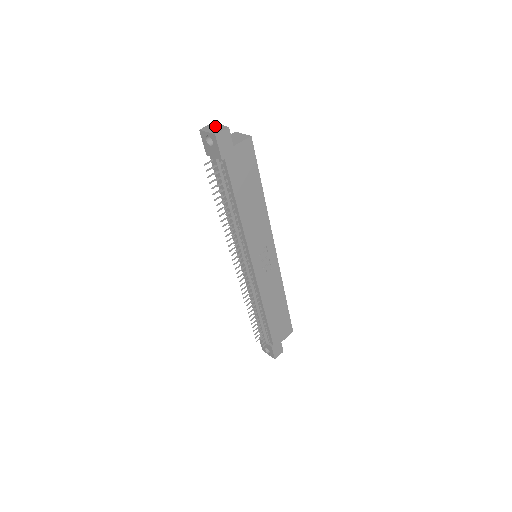
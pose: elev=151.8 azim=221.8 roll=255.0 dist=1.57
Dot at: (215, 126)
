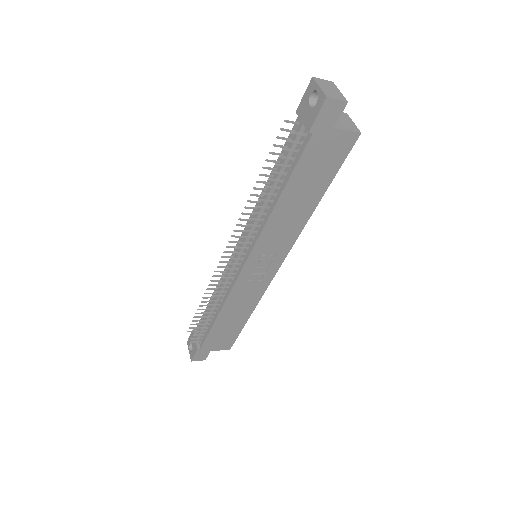
Dot at: (333, 88)
